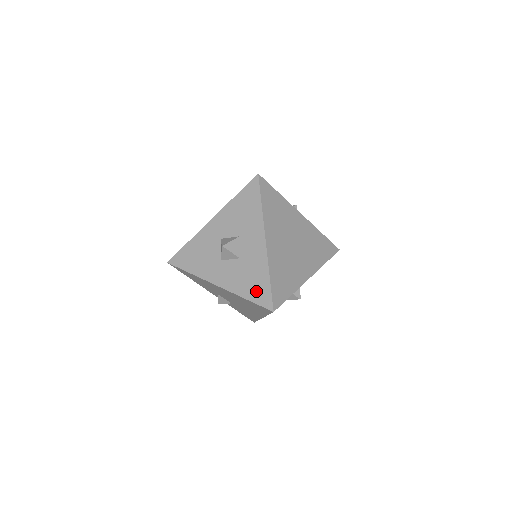
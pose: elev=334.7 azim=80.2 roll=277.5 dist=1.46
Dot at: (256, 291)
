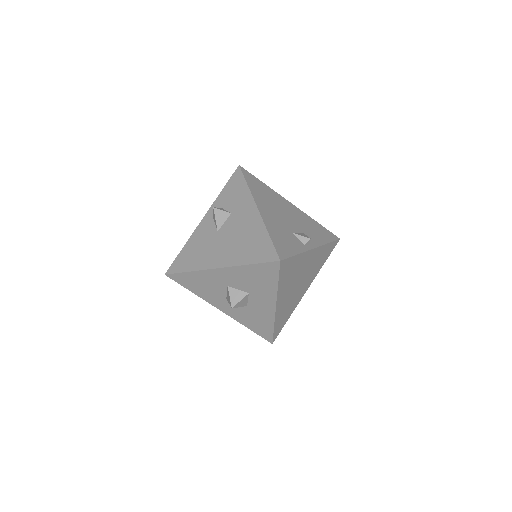
Dot at: (259, 329)
